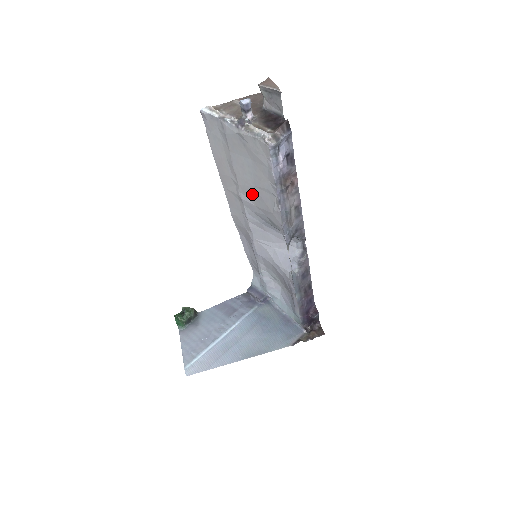
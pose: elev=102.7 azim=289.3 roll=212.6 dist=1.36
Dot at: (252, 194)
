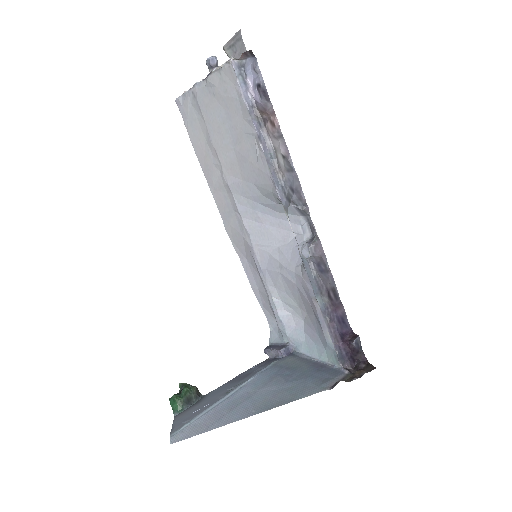
Dot at: (235, 164)
